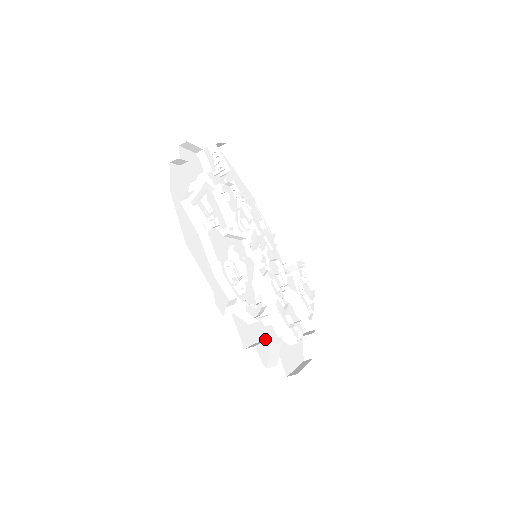
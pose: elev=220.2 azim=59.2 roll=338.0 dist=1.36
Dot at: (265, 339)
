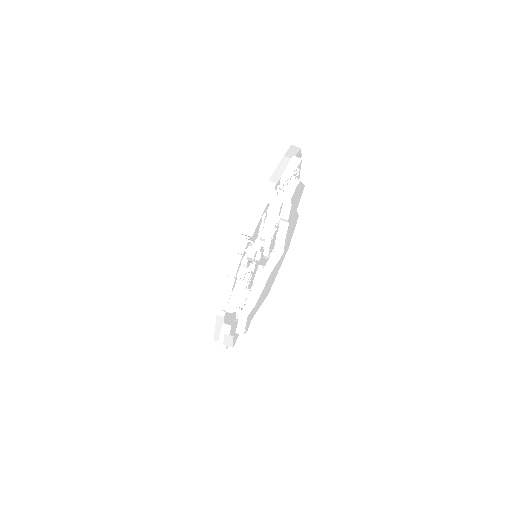
Dot at: occluded
